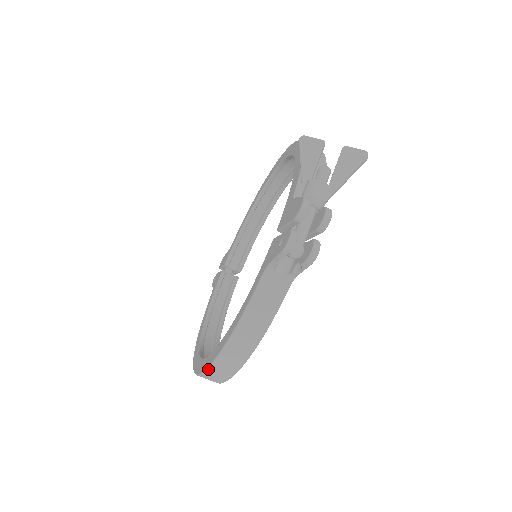
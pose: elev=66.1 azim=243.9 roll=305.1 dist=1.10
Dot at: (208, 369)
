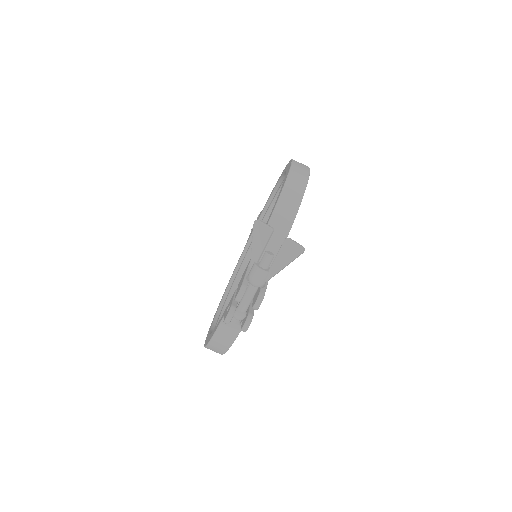
Dot at: occluded
